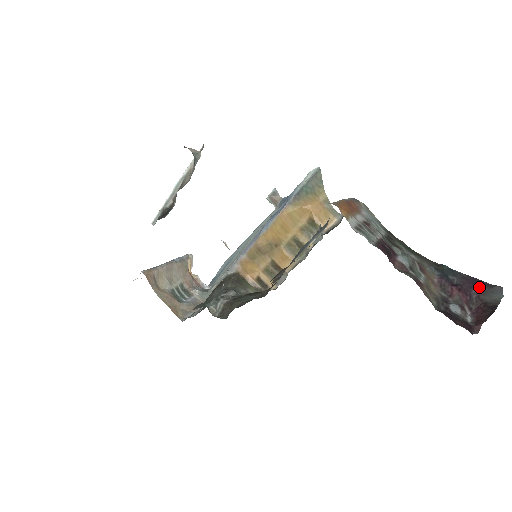
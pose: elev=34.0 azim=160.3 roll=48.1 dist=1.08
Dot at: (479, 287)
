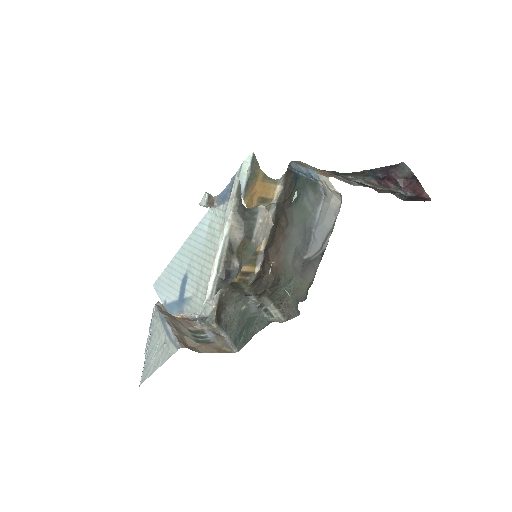
Dot at: (393, 171)
